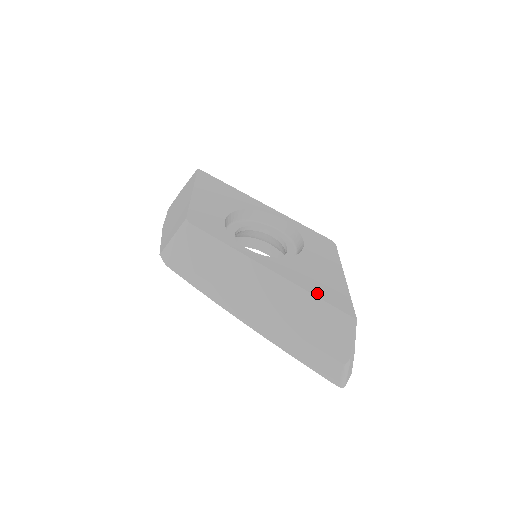
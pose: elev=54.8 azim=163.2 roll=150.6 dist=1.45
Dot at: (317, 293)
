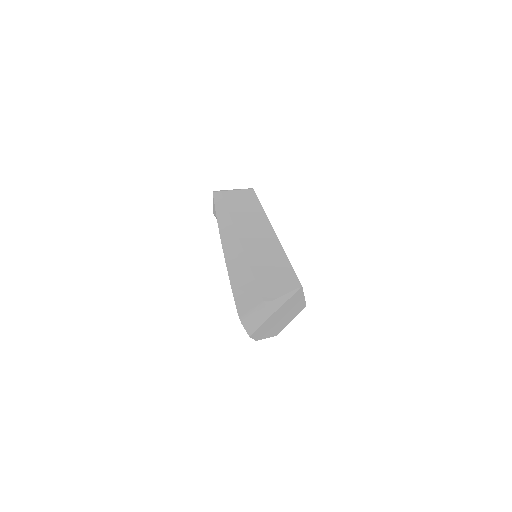
Dot at: occluded
